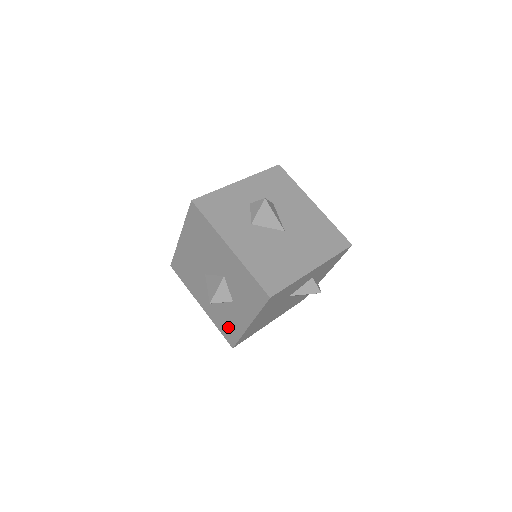
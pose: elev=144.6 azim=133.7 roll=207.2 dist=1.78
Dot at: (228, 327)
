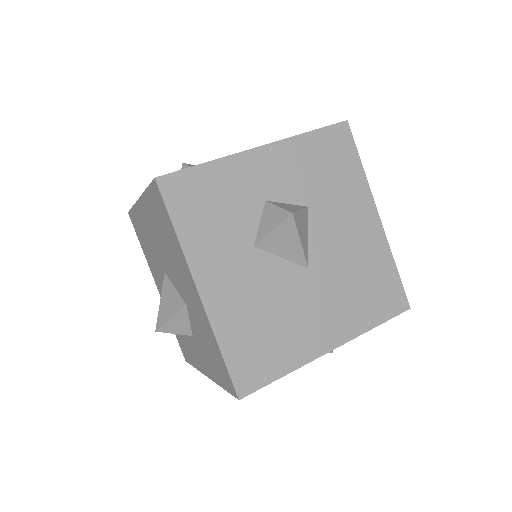
Dot at: (183, 343)
